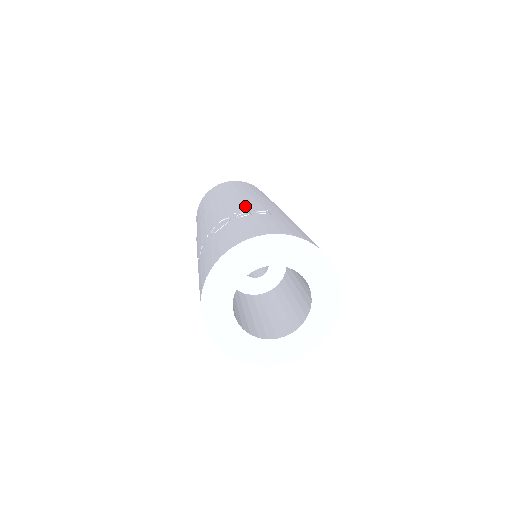
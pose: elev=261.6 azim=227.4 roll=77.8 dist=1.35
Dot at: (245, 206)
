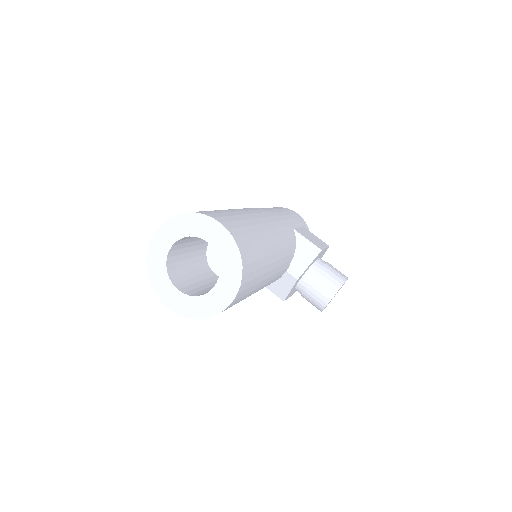
Dot at: occluded
